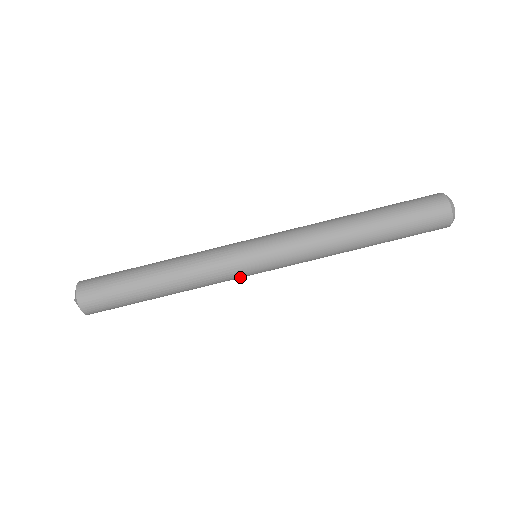
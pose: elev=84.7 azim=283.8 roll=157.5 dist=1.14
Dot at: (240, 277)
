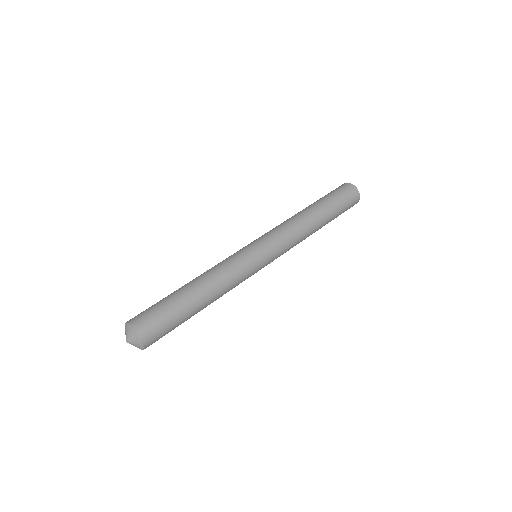
Dot at: (253, 272)
